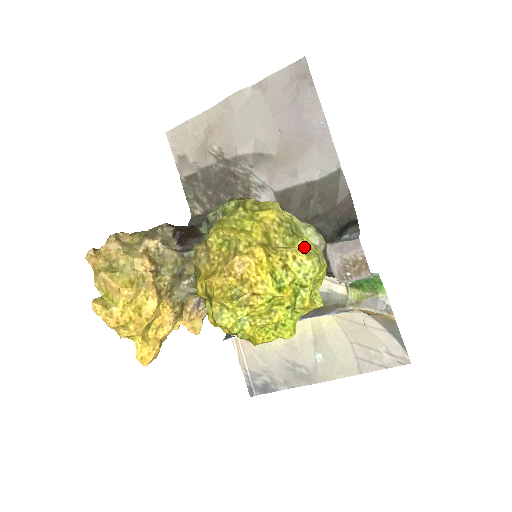
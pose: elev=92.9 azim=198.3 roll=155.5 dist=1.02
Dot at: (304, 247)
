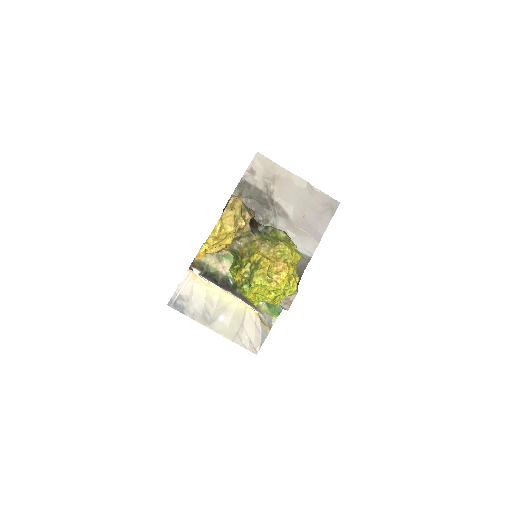
Dot at: occluded
